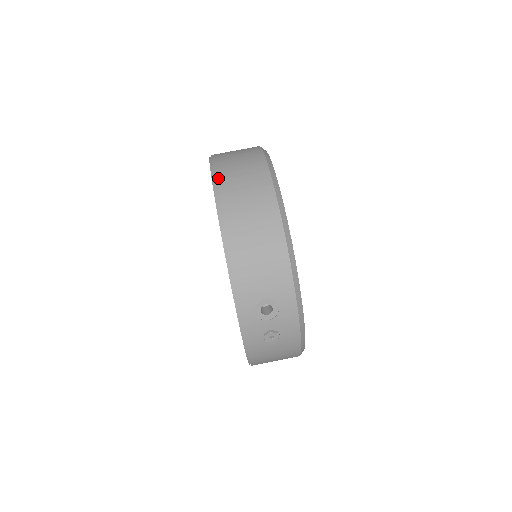
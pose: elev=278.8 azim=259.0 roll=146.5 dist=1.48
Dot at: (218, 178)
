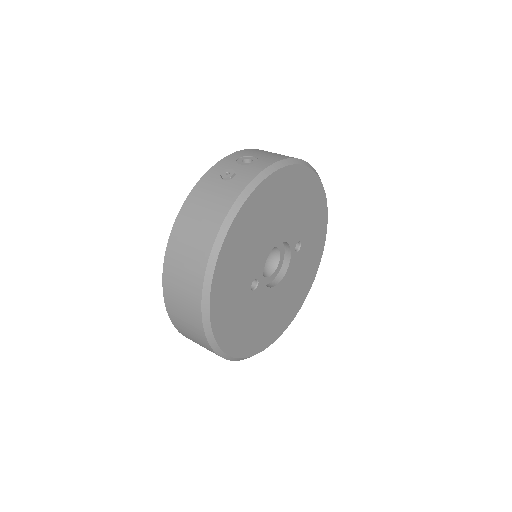
Dot at: occluded
